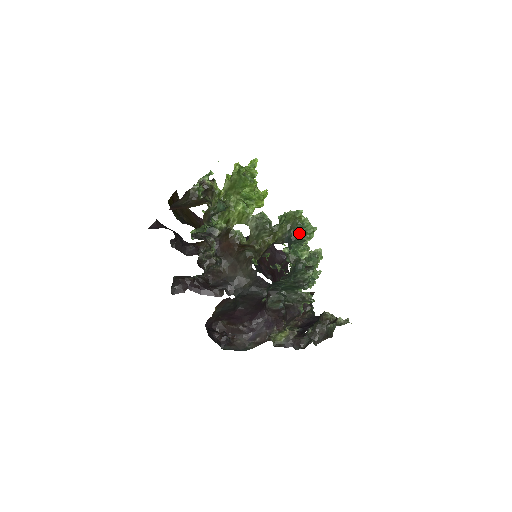
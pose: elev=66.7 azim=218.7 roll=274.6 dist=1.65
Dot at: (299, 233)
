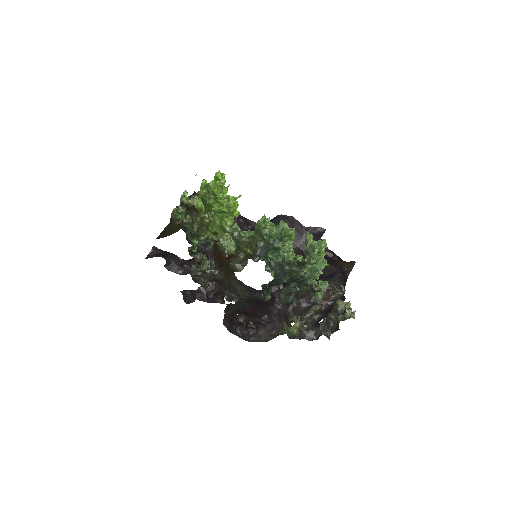
Dot at: (269, 243)
